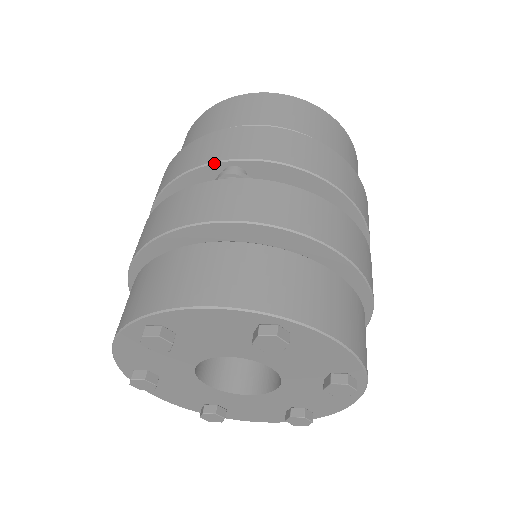
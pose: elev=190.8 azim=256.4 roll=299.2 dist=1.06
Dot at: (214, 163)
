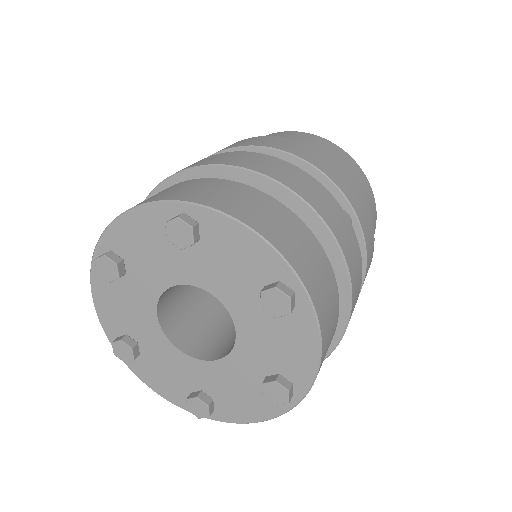
Dot at: occluded
